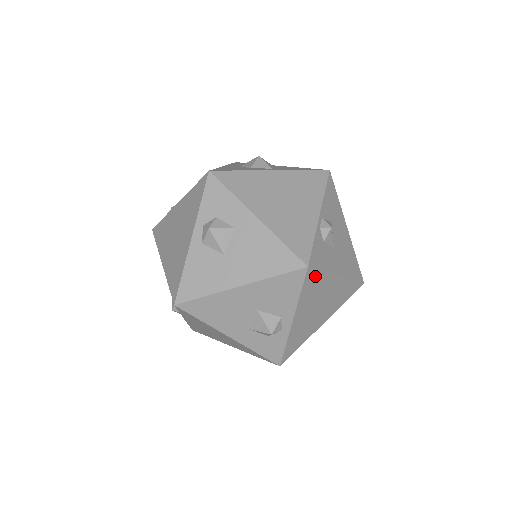
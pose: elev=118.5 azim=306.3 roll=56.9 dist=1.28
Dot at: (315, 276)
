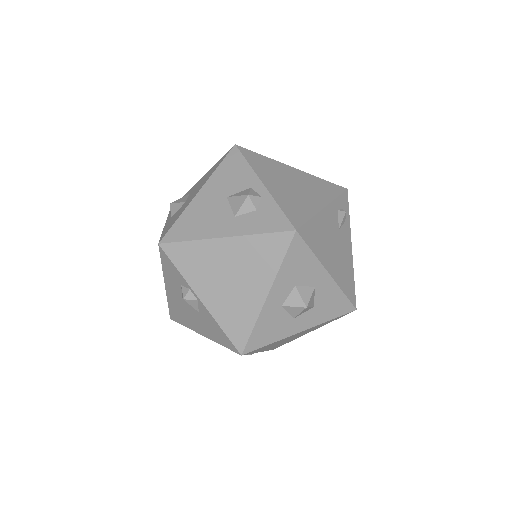
Dot at: (254, 155)
